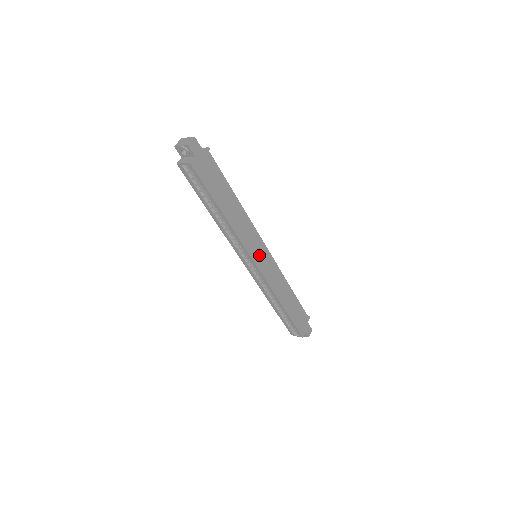
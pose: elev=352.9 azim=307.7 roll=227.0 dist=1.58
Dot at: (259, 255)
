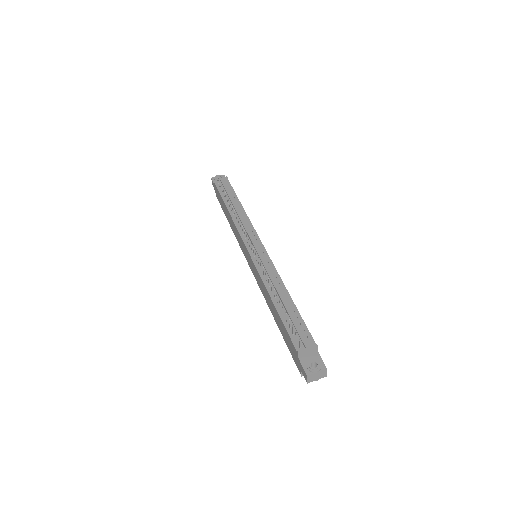
Dot at: occluded
